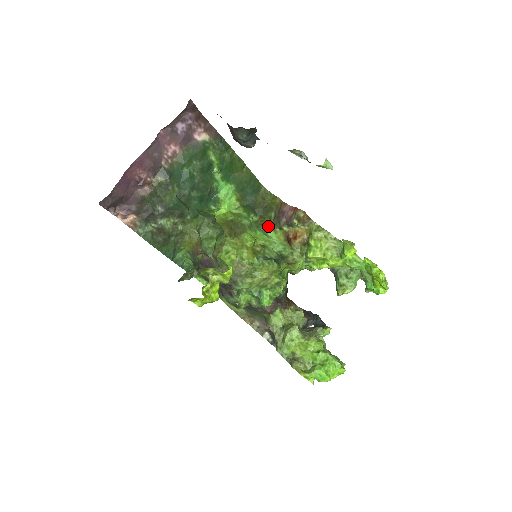
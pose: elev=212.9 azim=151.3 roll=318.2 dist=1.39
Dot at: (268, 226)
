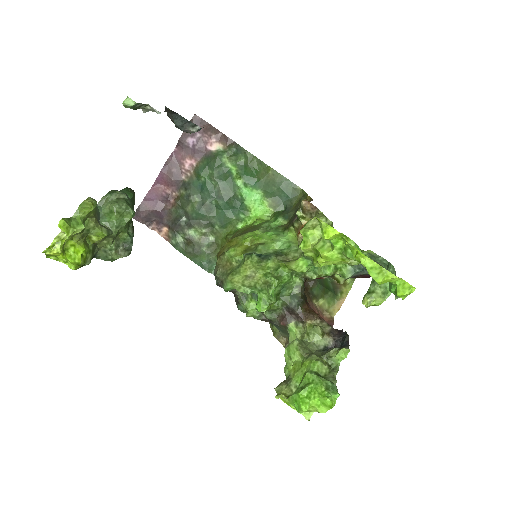
Dot at: (287, 226)
